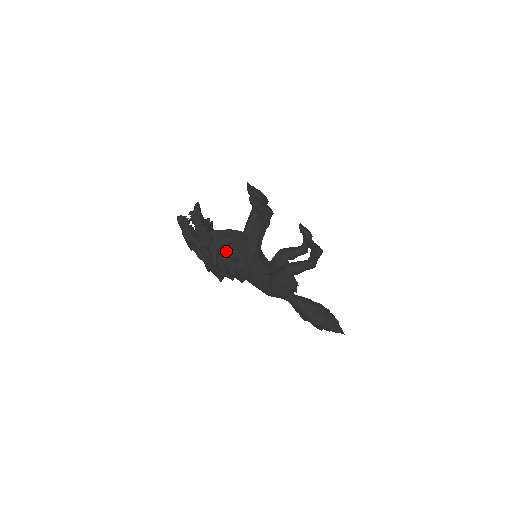
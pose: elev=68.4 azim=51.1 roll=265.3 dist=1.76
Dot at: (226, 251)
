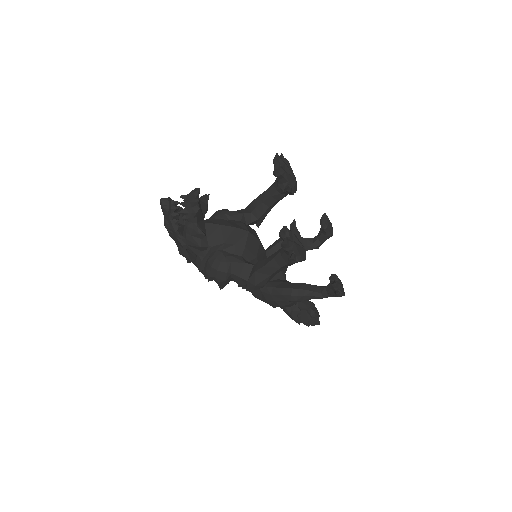
Dot at: (223, 270)
